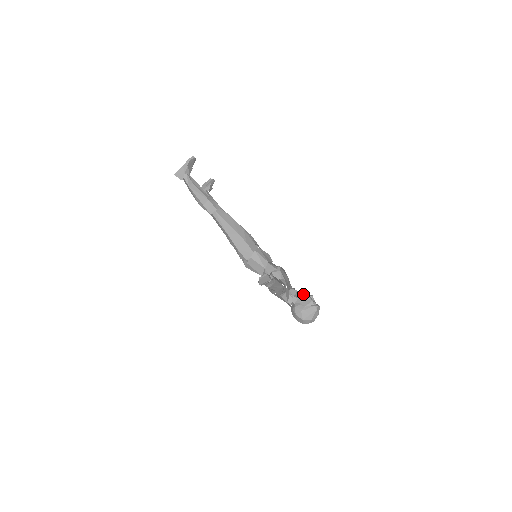
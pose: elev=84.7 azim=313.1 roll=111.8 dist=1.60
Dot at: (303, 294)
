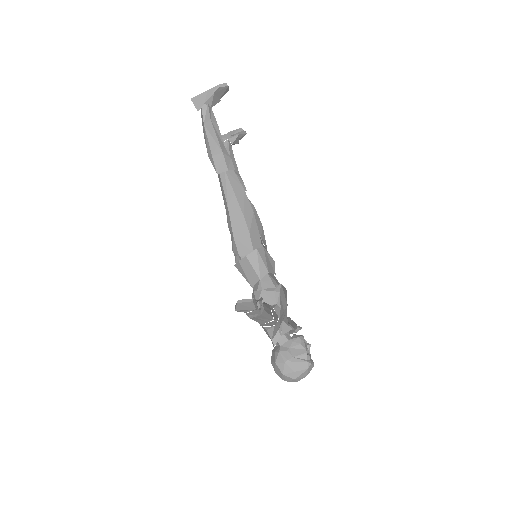
Dot at: (298, 337)
